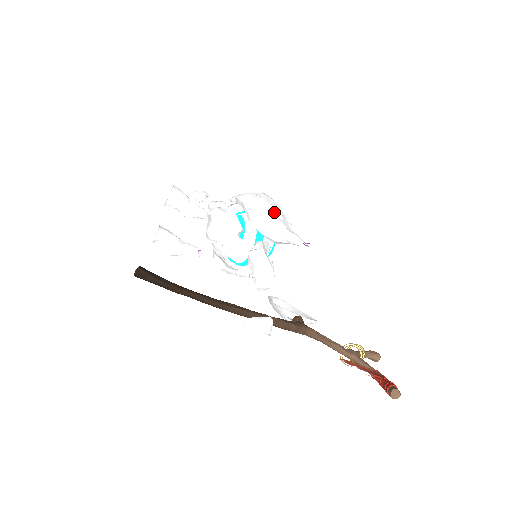
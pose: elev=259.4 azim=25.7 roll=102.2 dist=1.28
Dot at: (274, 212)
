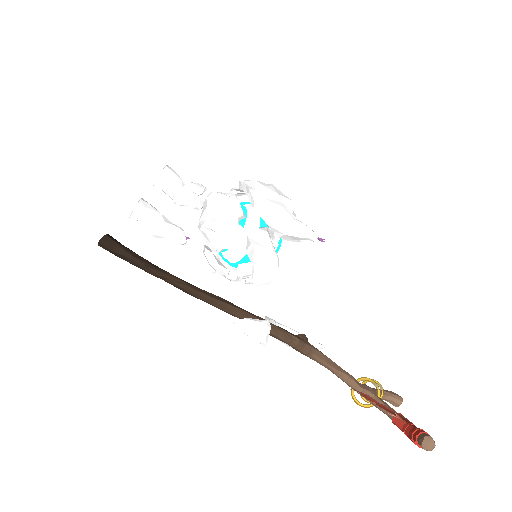
Dot at: (284, 203)
